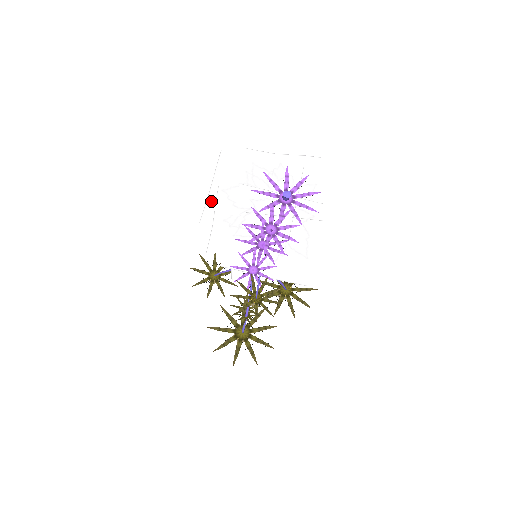
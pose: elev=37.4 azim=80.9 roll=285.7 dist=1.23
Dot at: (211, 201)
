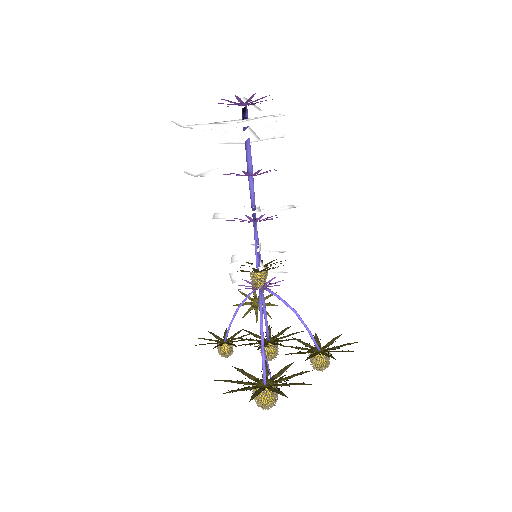
Dot at: (184, 126)
